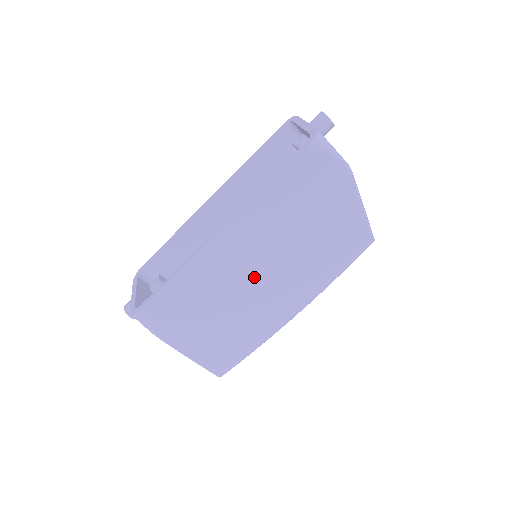
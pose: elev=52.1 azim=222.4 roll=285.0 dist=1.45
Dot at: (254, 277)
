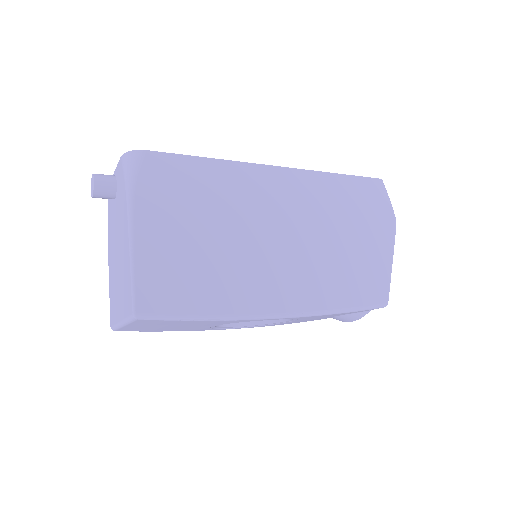
Dot at: (274, 231)
